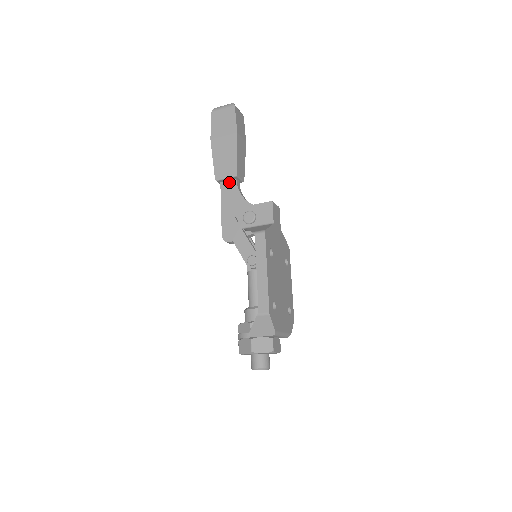
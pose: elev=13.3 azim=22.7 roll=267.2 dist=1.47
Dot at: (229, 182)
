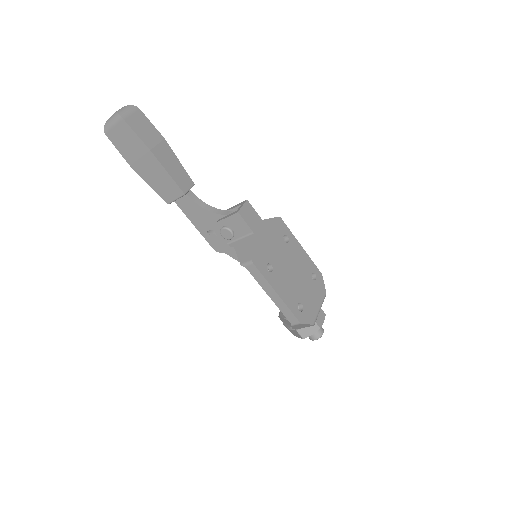
Dot at: (182, 199)
